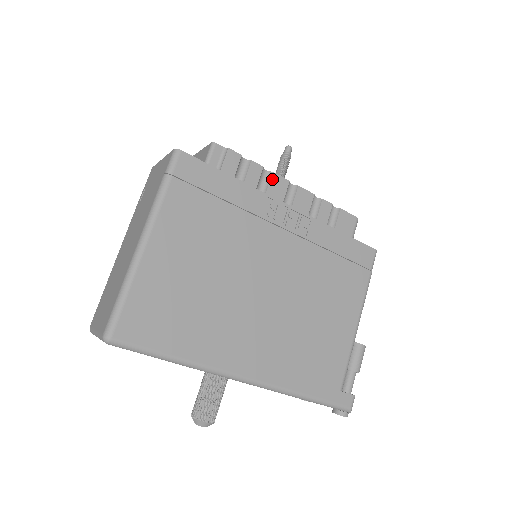
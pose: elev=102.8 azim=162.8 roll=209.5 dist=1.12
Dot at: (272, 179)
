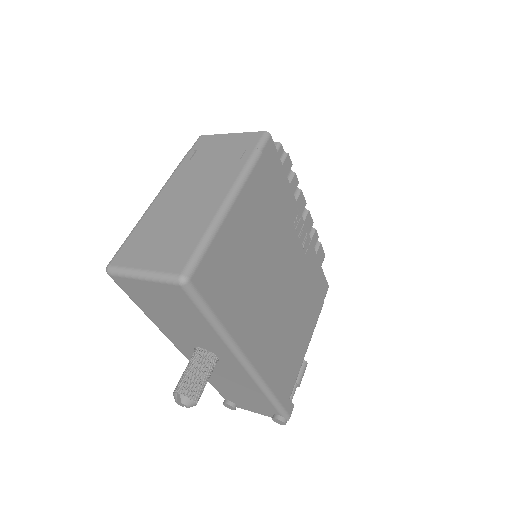
Dot at: (300, 196)
